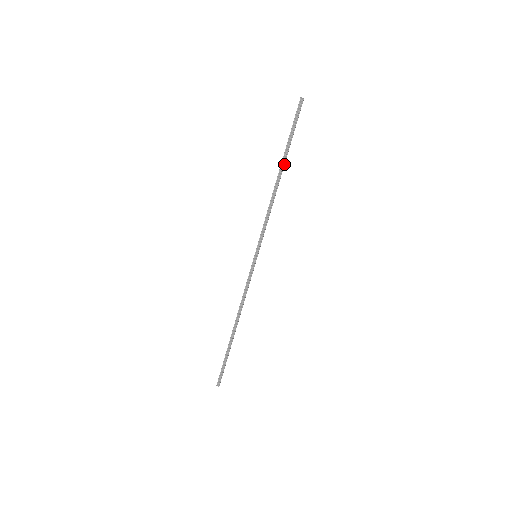
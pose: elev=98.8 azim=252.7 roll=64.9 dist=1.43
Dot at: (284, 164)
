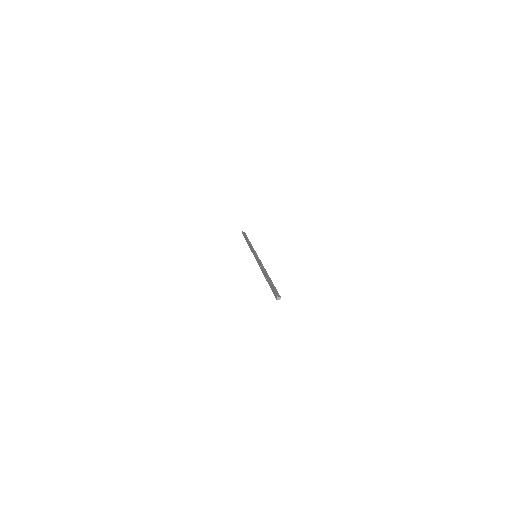
Dot at: occluded
